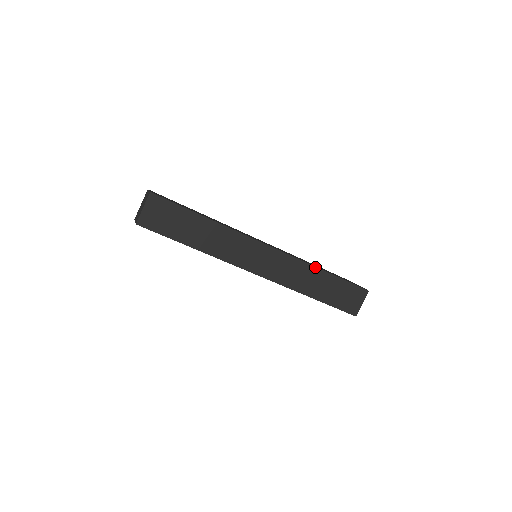
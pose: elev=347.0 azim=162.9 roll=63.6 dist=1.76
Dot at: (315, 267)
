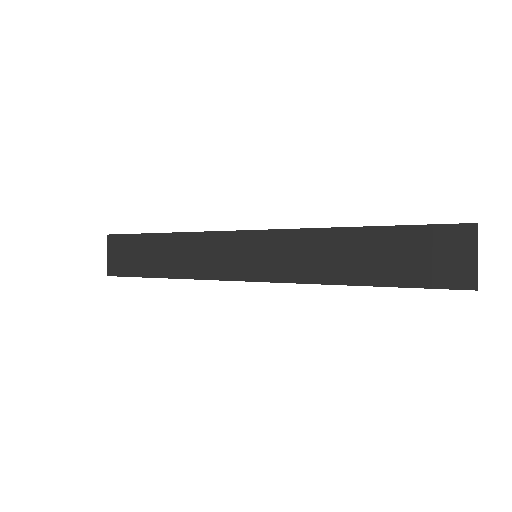
Dot at: (332, 229)
